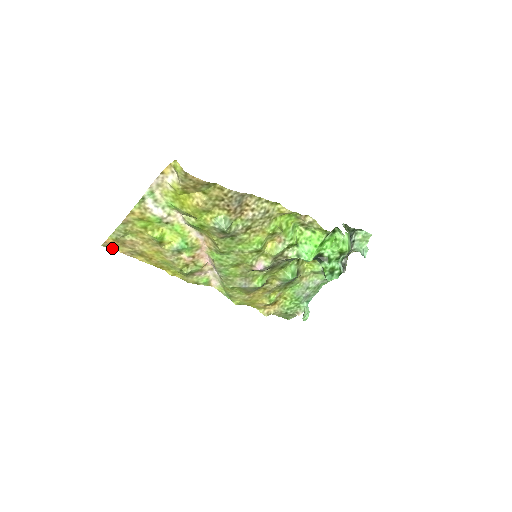
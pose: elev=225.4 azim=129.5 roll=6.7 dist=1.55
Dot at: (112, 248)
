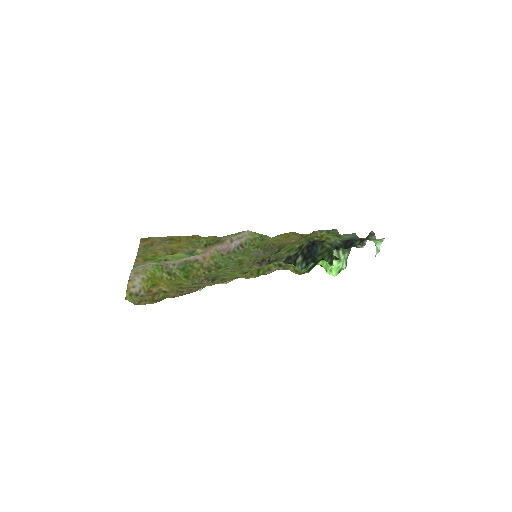
Dot at: (149, 237)
